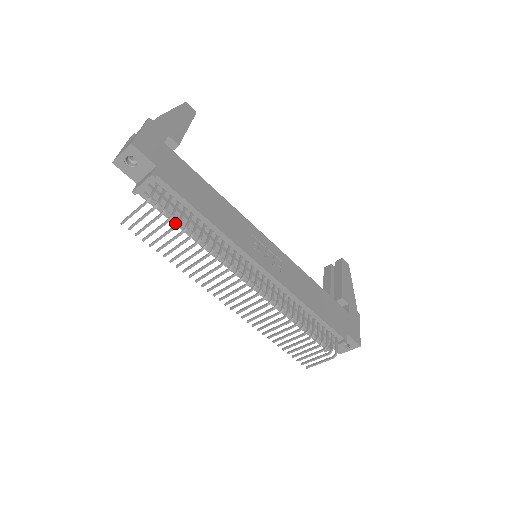
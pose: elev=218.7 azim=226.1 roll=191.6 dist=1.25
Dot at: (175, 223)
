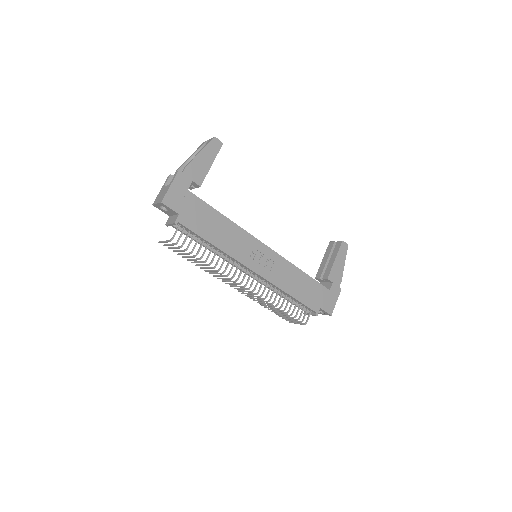
Dot at: occluded
